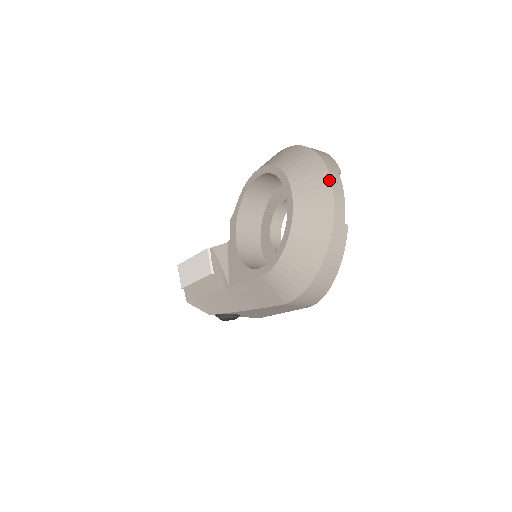
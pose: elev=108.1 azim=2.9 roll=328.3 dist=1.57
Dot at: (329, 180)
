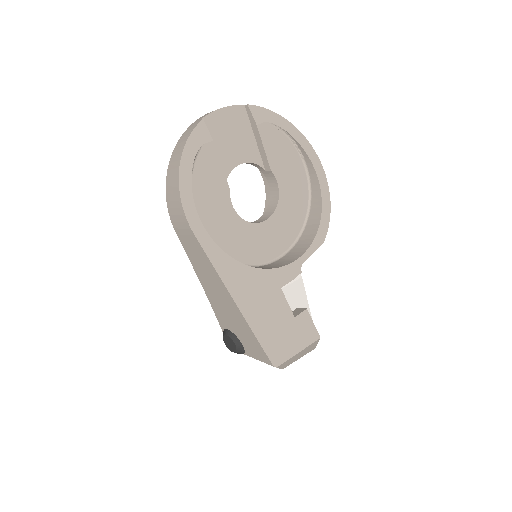
Dot at: occluded
